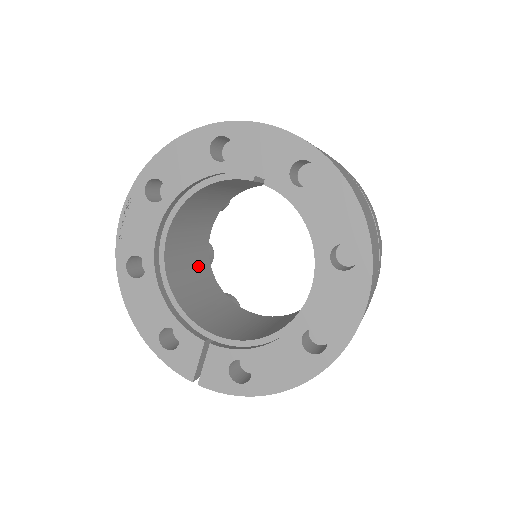
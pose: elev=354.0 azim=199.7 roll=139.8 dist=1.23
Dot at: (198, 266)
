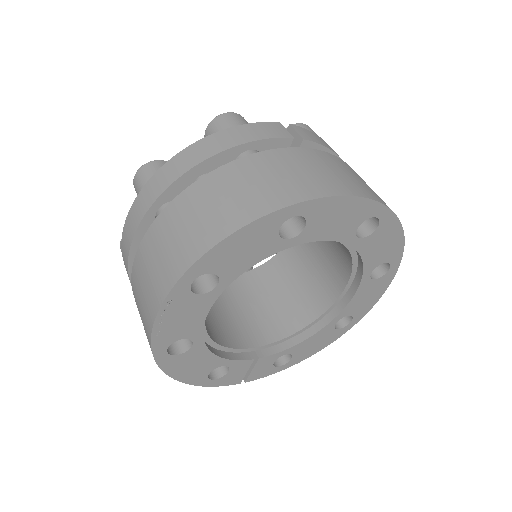
Dot at: occluded
